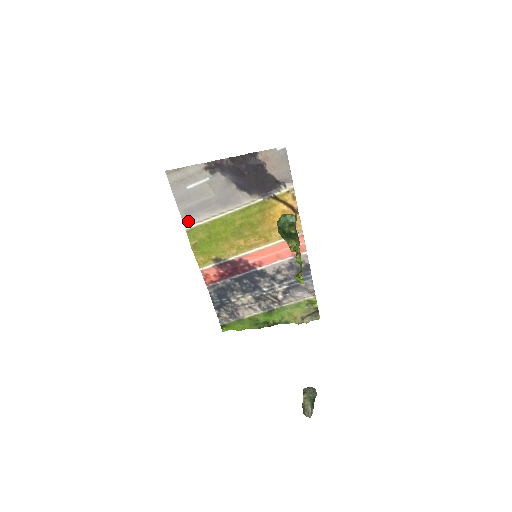
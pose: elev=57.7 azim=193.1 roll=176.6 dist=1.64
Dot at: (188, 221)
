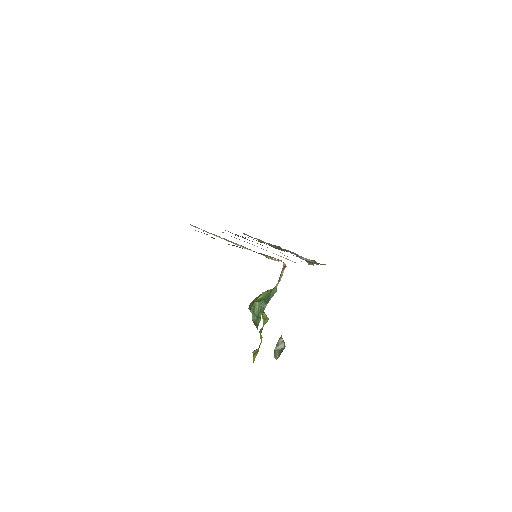
Dot at: (192, 225)
